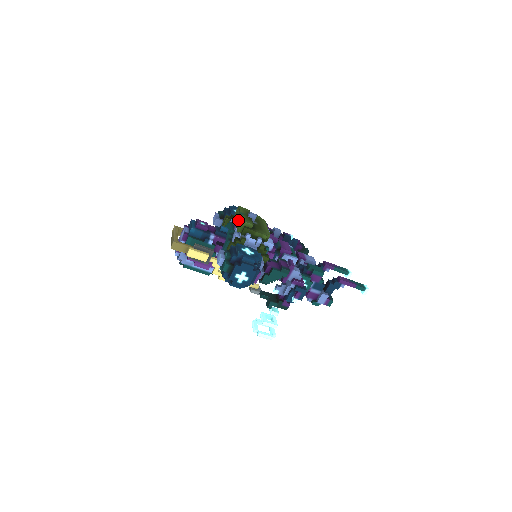
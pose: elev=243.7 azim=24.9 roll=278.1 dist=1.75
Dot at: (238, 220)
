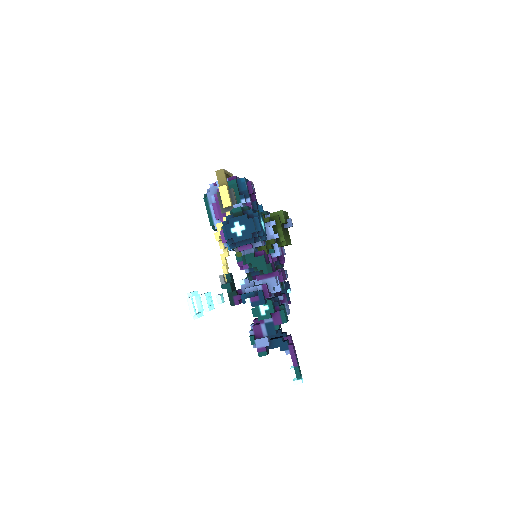
Dot at: occluded
